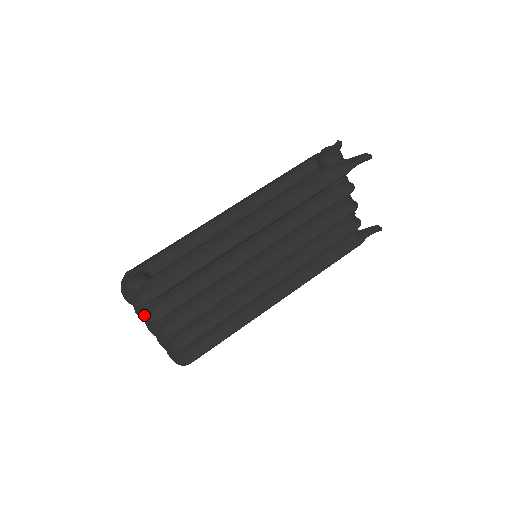
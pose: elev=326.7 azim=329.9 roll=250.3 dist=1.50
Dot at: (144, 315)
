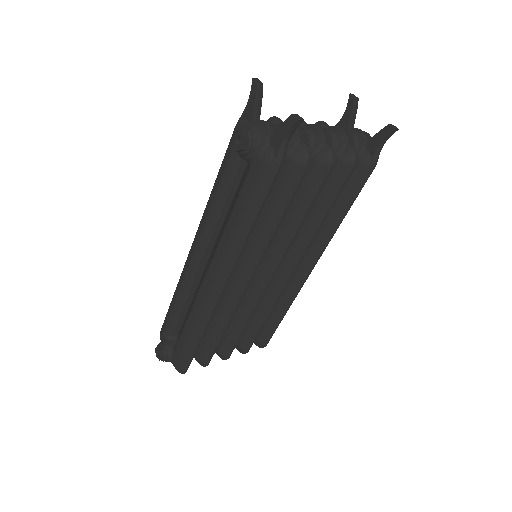
Dot at: occluded
